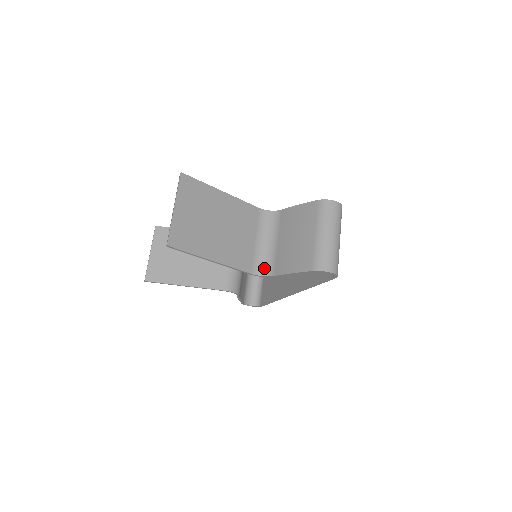
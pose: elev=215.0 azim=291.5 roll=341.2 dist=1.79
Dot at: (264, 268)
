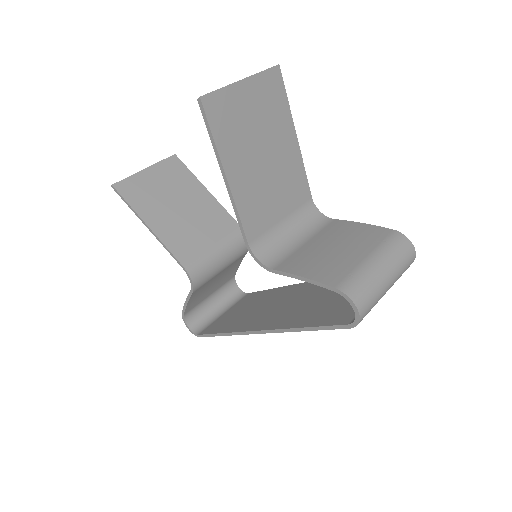
Dot at: (267, 254)
